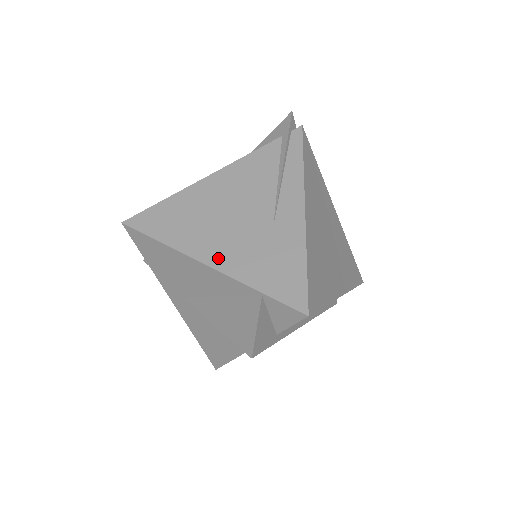
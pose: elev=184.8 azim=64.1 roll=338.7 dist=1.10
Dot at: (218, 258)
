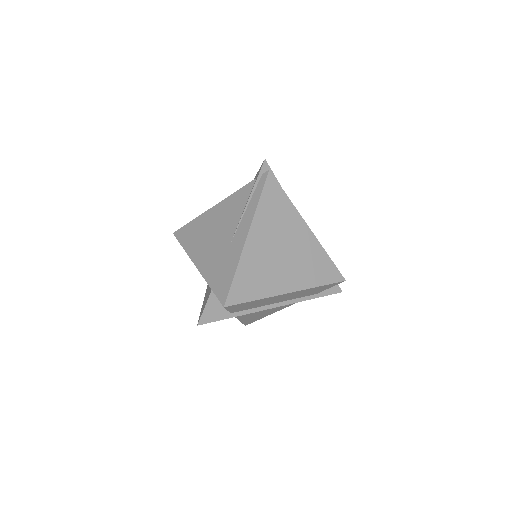
Dot at: (201, 263)
